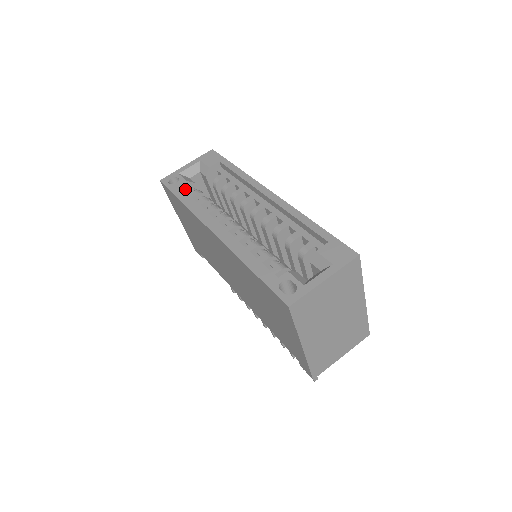
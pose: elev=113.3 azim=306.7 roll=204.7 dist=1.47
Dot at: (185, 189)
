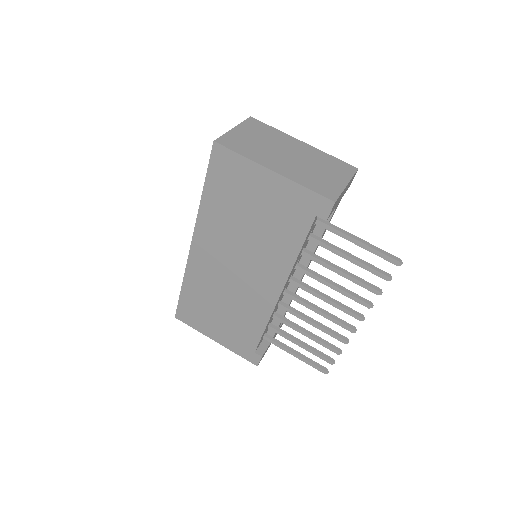
Dot at: occluded
